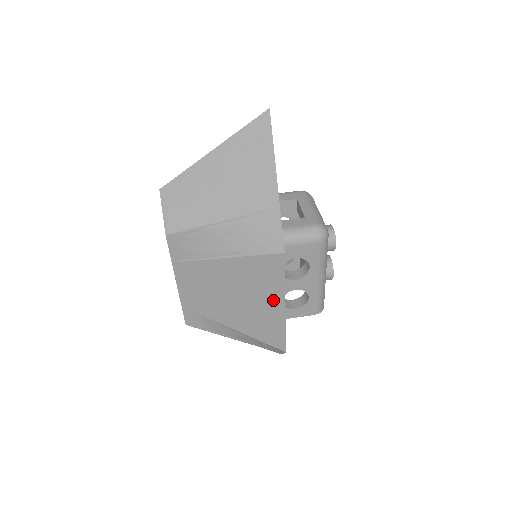
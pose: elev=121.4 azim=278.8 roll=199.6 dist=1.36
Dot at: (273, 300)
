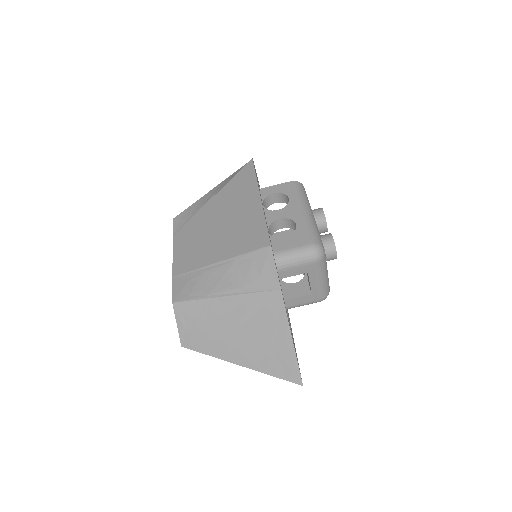
Dot at: occluded
